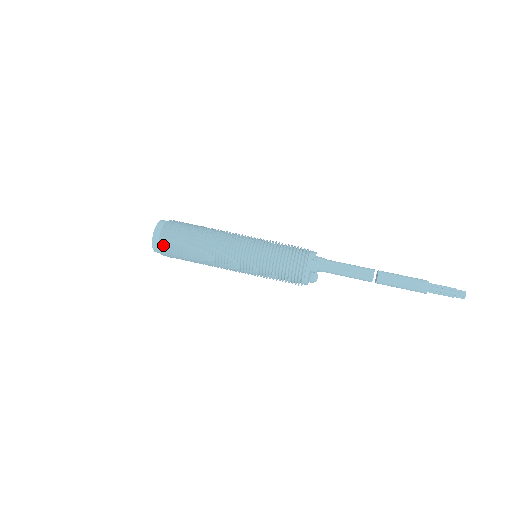
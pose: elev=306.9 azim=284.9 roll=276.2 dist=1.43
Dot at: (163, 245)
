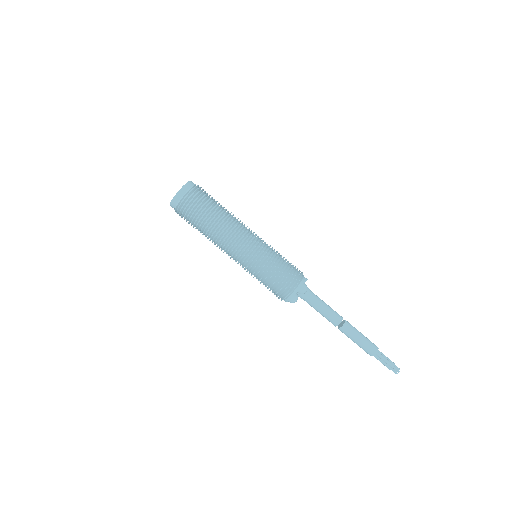
Dot at: (185, 201)
